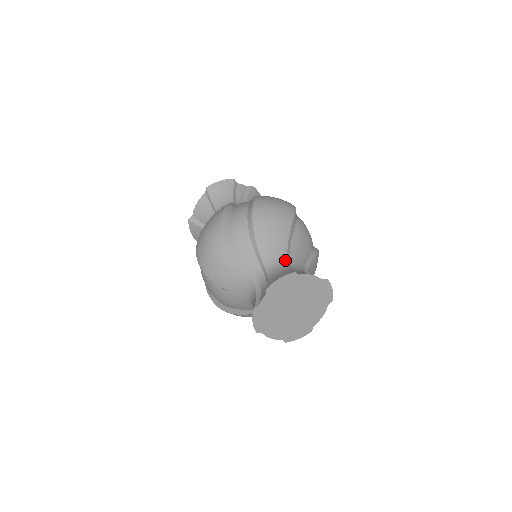
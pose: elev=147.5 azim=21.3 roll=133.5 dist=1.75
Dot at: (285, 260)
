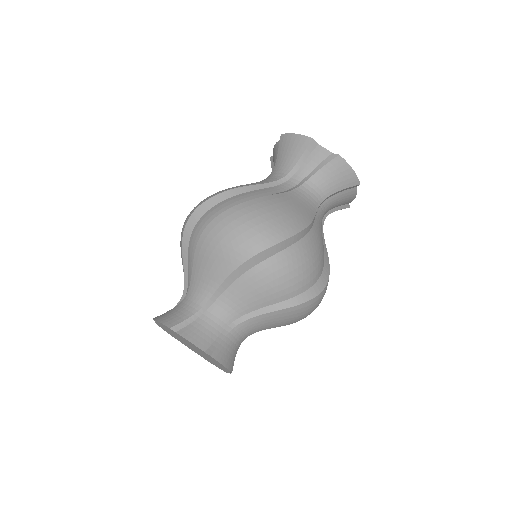
Dot at: (203, 301)
